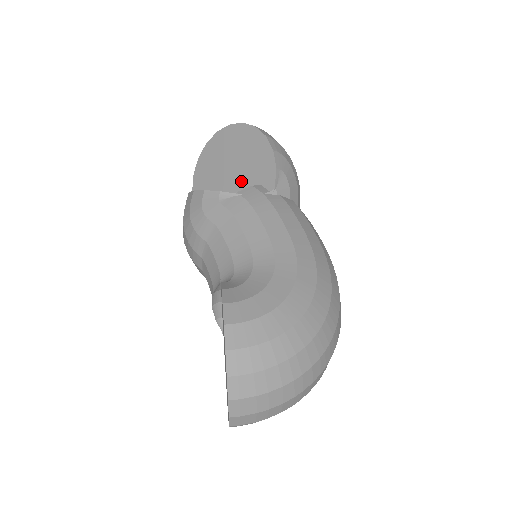
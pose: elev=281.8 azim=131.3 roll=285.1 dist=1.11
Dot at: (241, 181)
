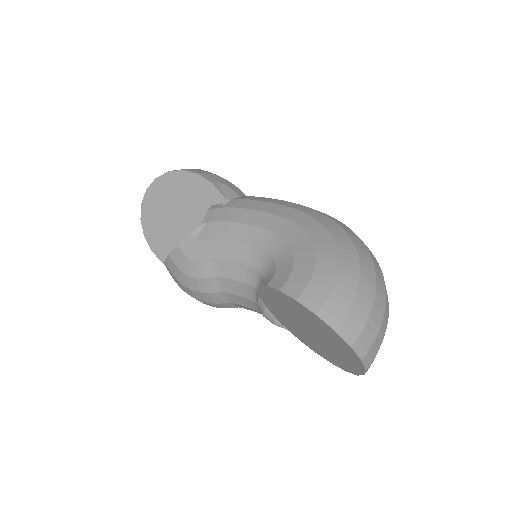
Dot at: (194, 218)
